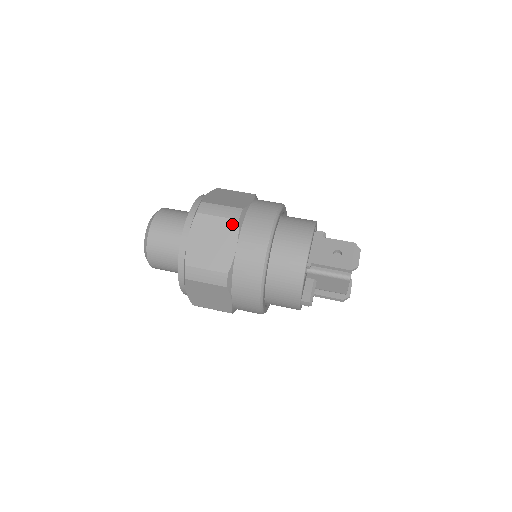
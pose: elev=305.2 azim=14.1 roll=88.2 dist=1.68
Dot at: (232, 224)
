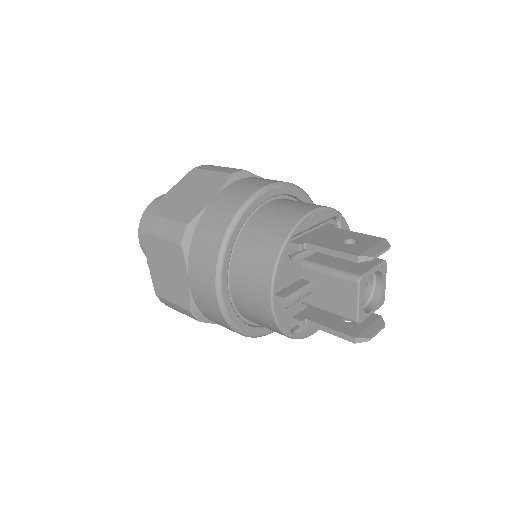
Dot at: (222, 177)
